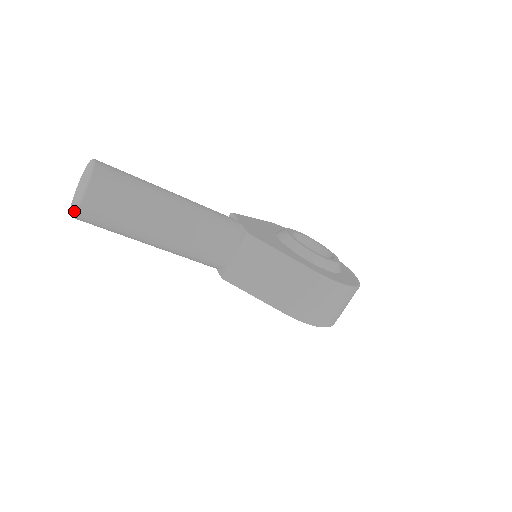
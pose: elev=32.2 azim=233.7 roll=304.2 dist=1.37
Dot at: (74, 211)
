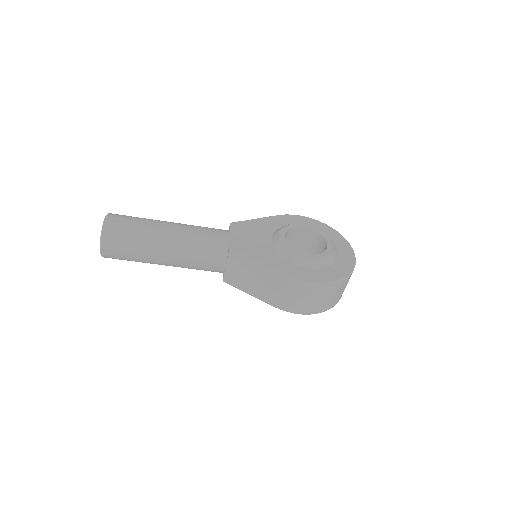
Dot at: (101, 255)
